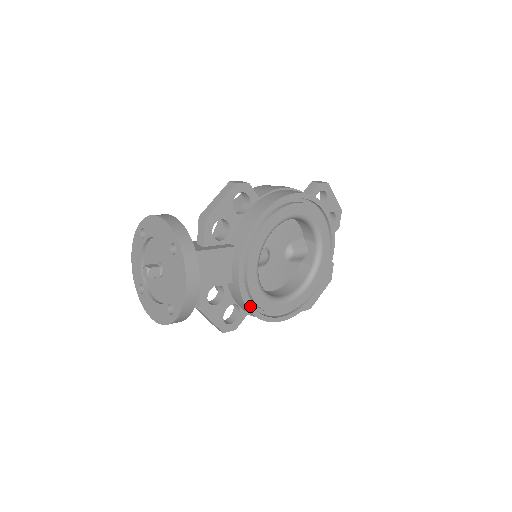
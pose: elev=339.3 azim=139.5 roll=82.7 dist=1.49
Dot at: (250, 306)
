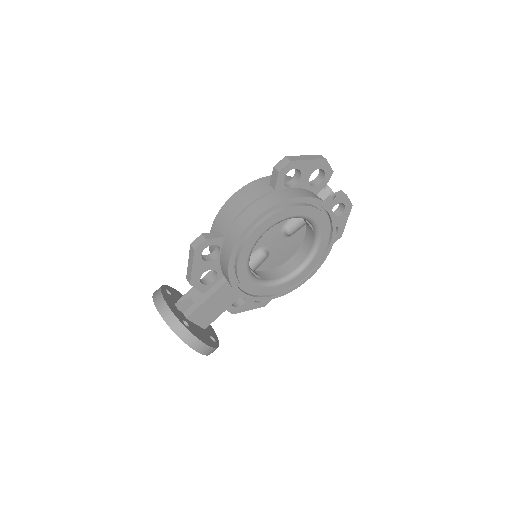
Dot at: (268, 298)
